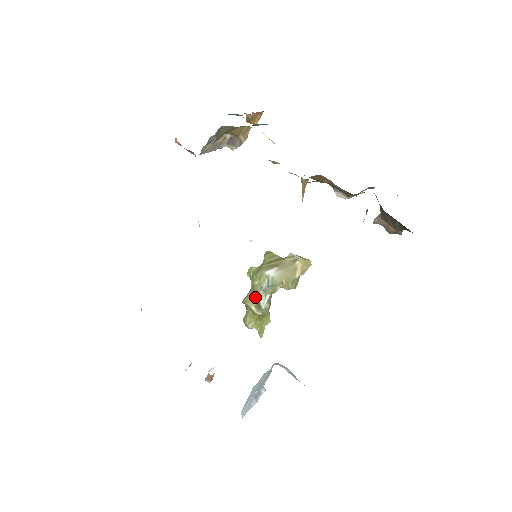
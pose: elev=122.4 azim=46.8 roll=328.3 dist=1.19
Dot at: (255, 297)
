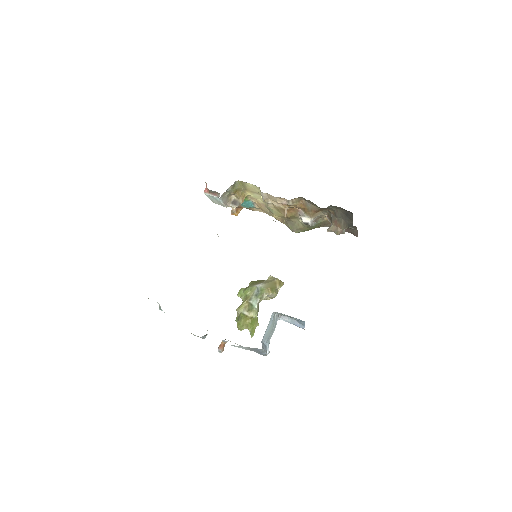
Dot at: (247, 304)
